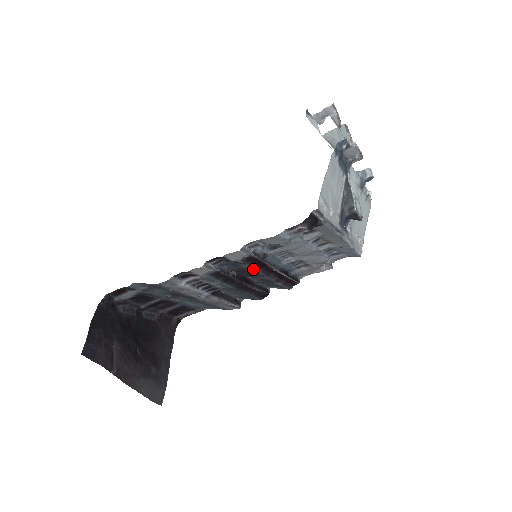
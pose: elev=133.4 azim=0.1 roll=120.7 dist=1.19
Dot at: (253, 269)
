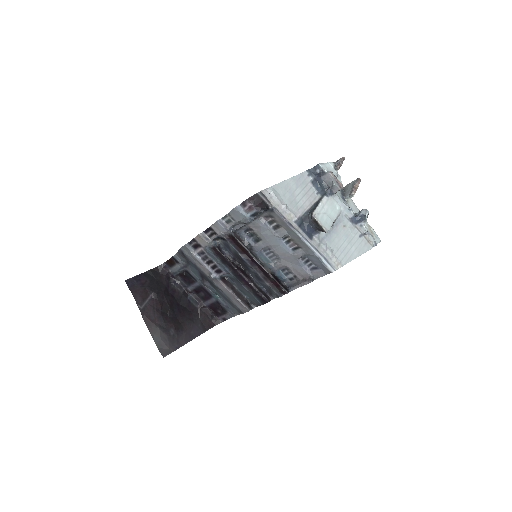
Dot at: (237, 251)
